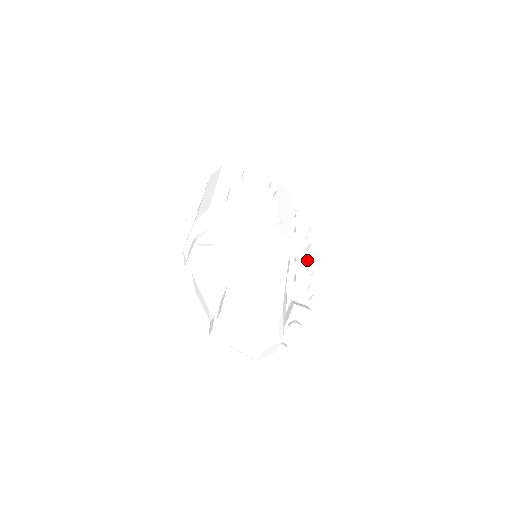
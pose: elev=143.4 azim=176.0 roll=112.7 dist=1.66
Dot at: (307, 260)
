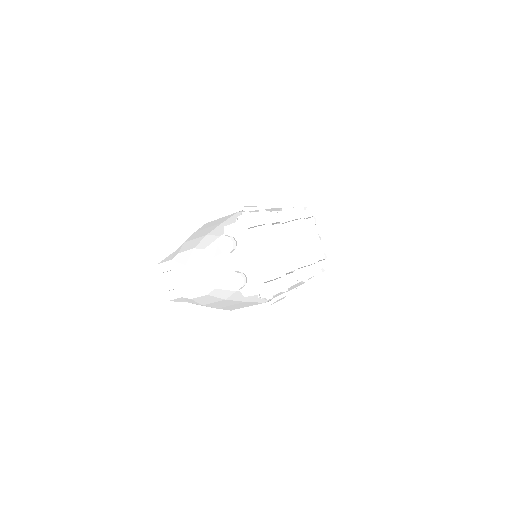
Dot at: (264, 210)
